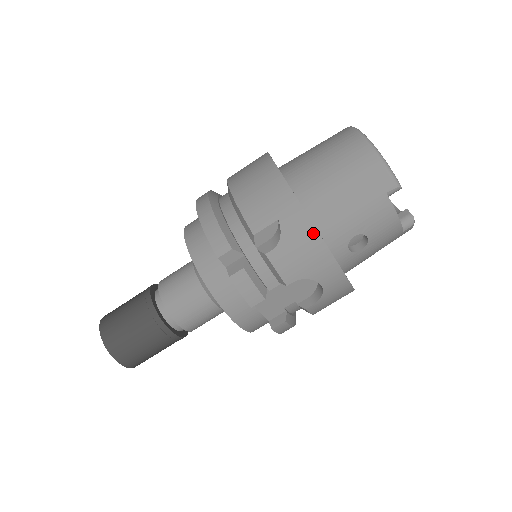
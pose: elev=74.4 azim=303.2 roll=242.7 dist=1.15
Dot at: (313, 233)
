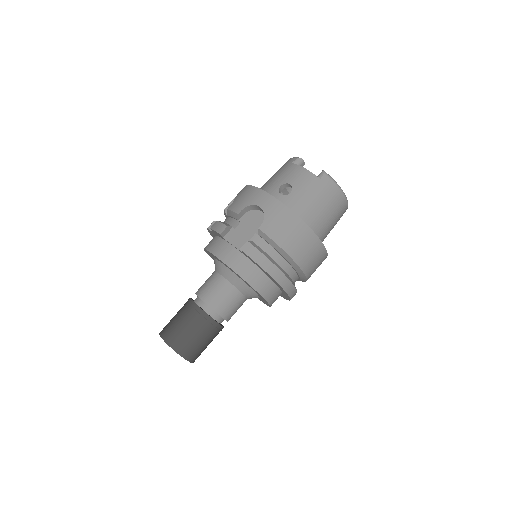
Dot at: (248, 187)
